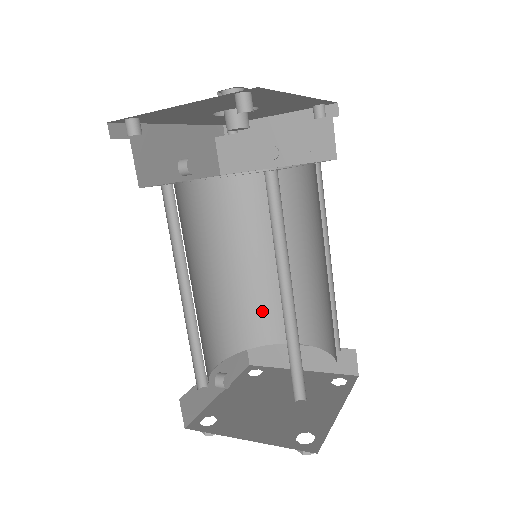
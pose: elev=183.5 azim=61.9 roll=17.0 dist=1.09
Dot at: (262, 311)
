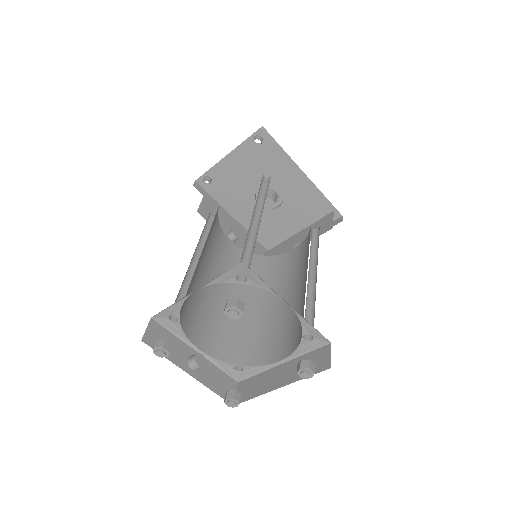
Dot at: (258, 338)
